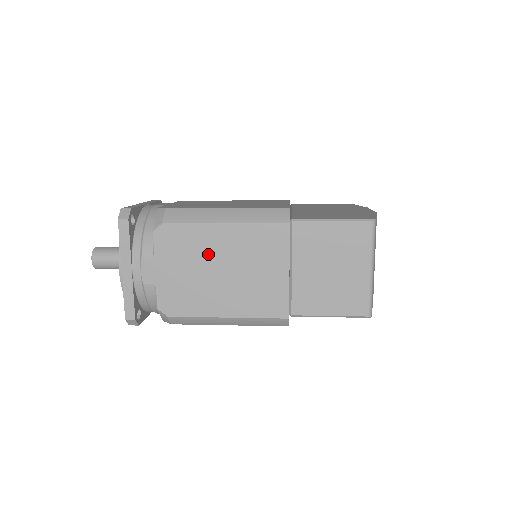
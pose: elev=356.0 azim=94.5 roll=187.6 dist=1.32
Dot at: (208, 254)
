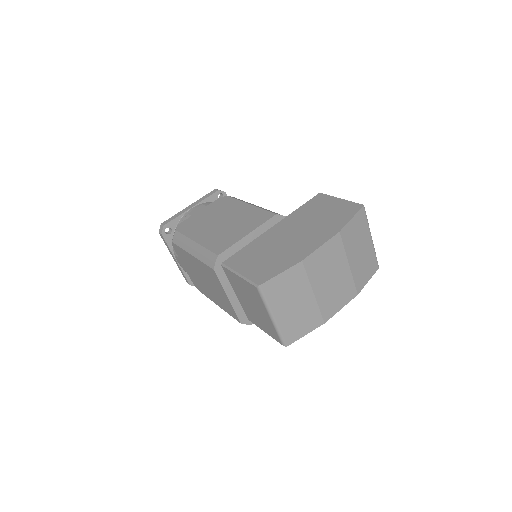
Dot at: (194, 268)
